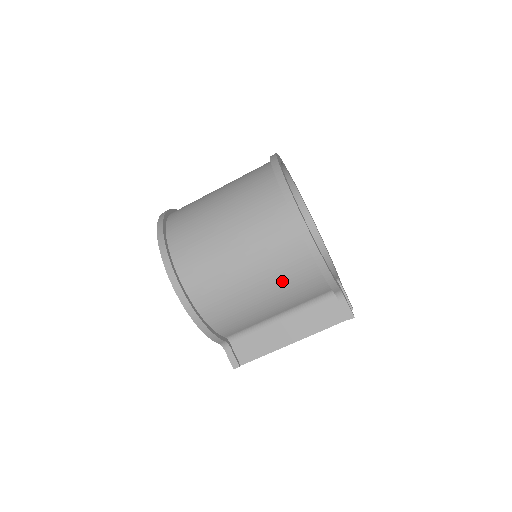
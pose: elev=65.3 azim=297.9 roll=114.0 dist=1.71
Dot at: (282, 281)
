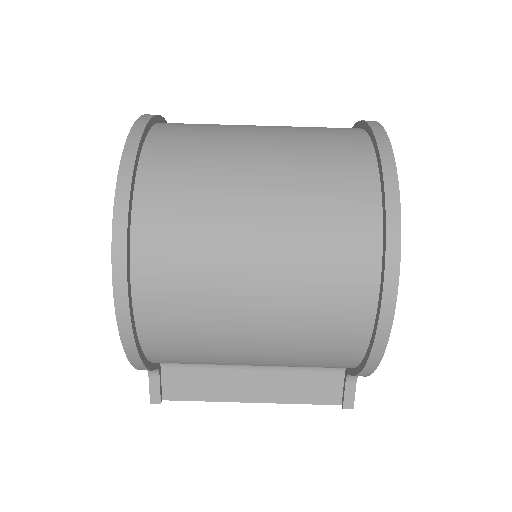
Dot at: (299, 352)
